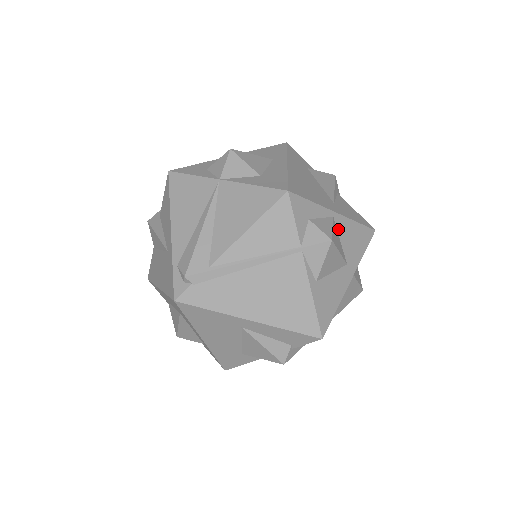
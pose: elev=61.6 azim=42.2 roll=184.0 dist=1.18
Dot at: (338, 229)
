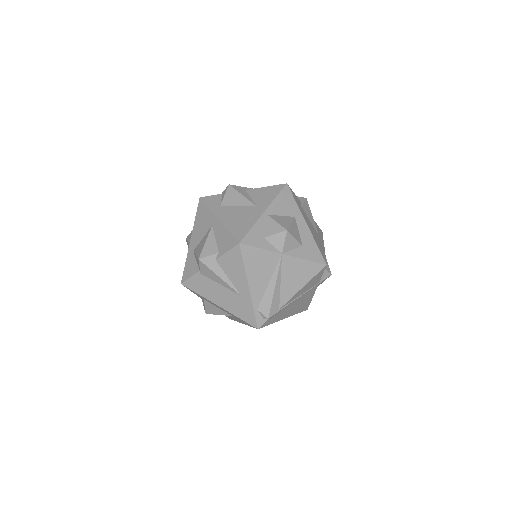
Dot at: occluded
